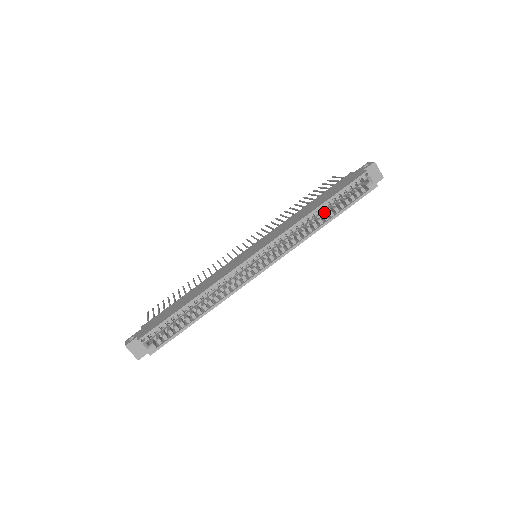
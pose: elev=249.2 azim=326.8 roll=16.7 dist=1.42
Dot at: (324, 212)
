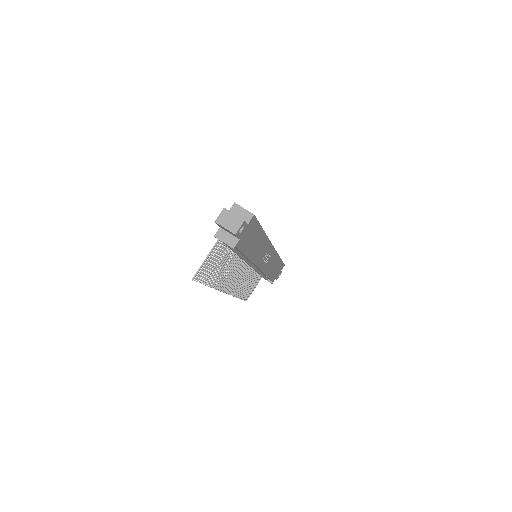
Dot at: occluded
